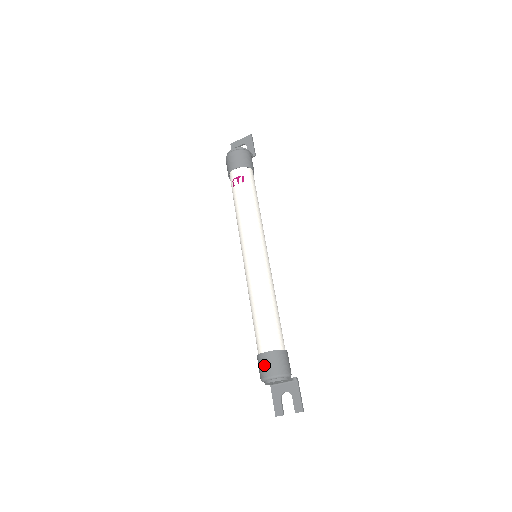
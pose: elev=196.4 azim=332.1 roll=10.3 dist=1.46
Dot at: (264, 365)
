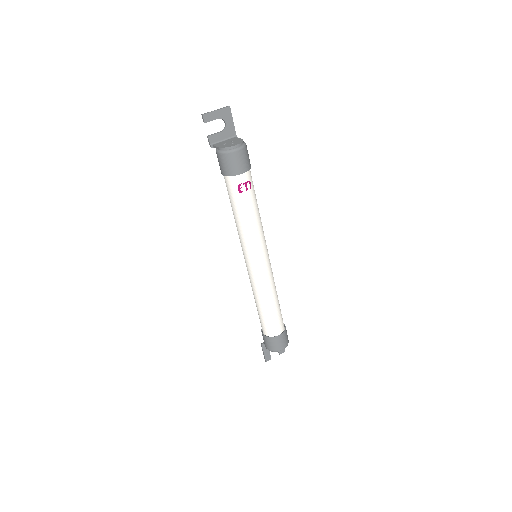
Dot at: (279, 343)
